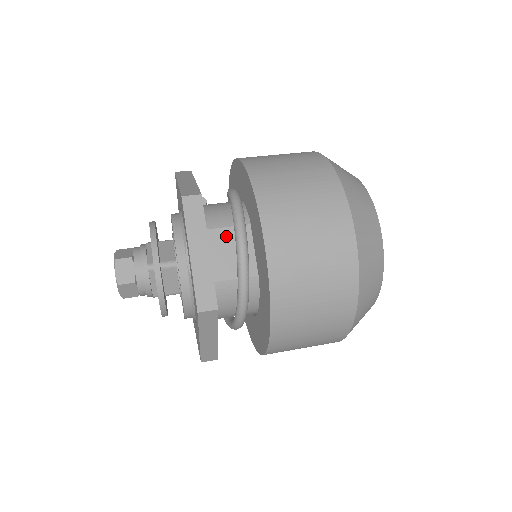
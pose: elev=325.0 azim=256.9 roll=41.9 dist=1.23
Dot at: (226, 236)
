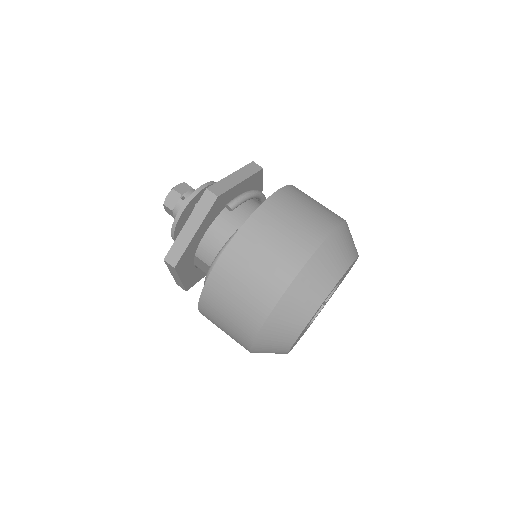
Dot at: (208, 267)
